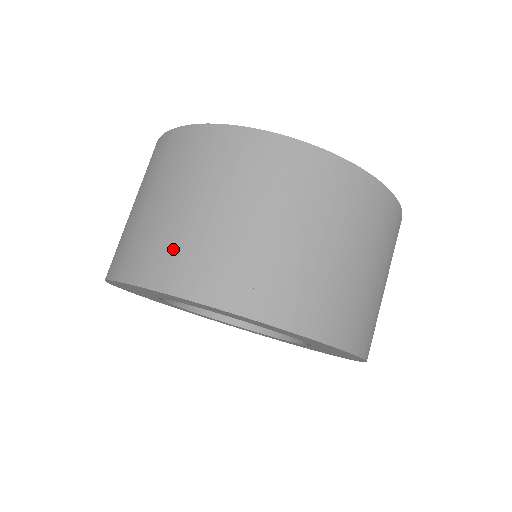
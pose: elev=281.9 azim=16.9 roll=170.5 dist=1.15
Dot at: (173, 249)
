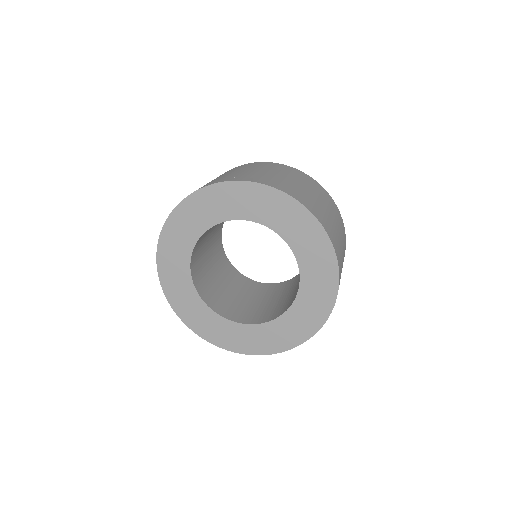
Dot at: (284, 184)
